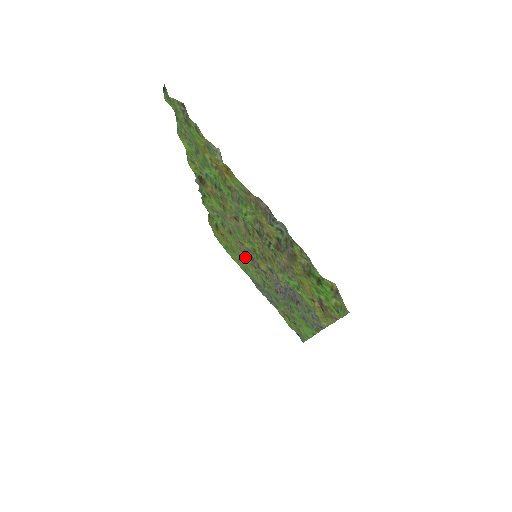
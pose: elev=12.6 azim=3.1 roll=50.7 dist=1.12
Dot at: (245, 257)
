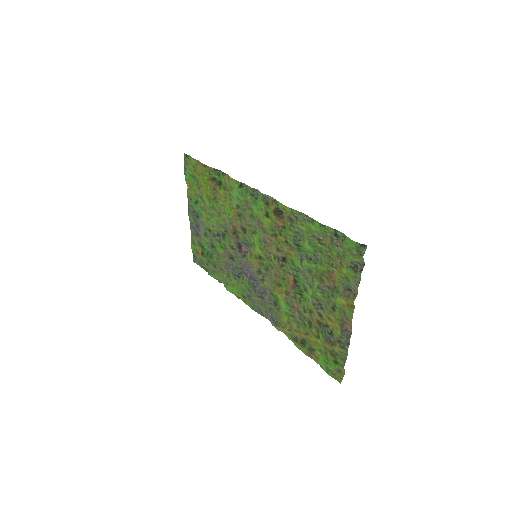
Dot at: (225, 222)
